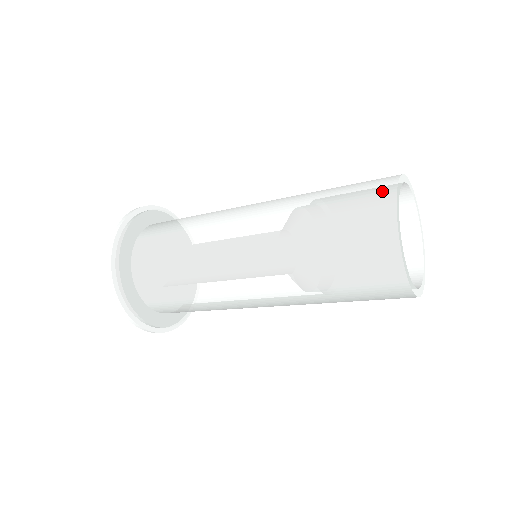
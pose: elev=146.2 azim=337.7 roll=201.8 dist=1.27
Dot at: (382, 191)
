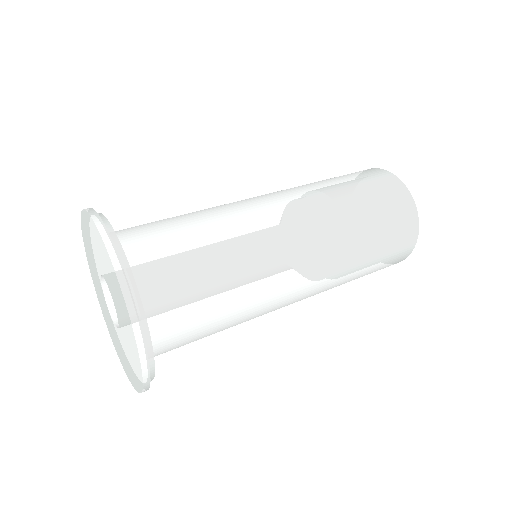
Dot at: occluded
